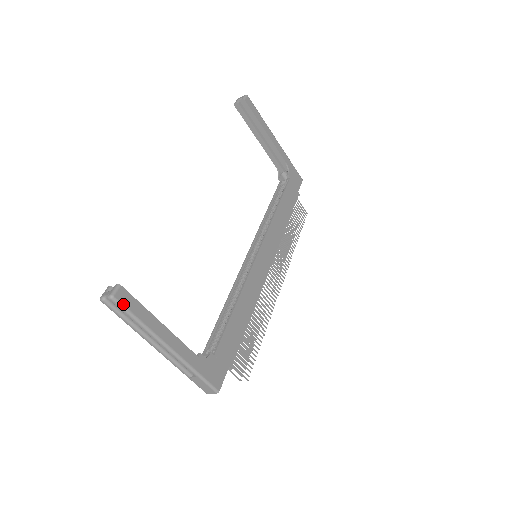
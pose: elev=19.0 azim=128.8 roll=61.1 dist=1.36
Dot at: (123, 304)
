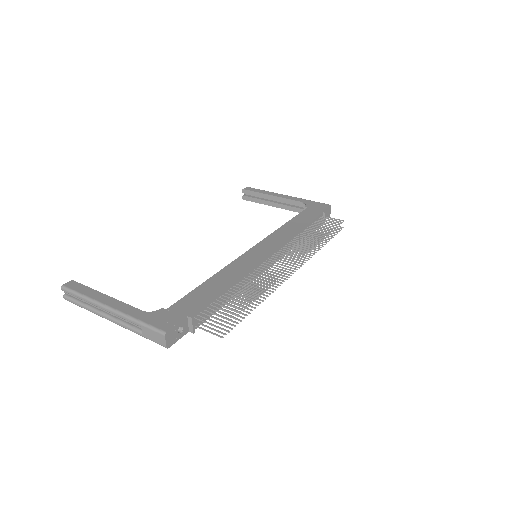
Dot at: (69, 288)
